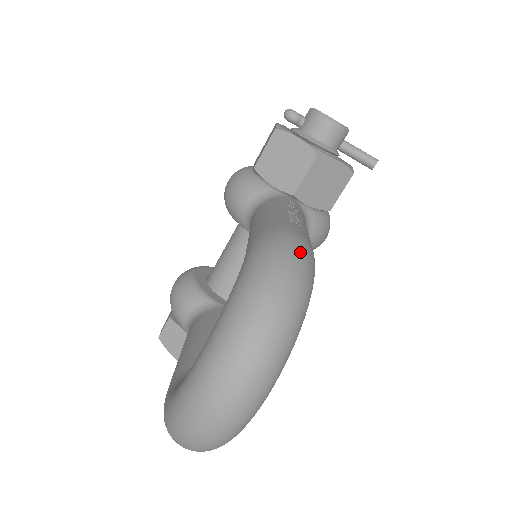
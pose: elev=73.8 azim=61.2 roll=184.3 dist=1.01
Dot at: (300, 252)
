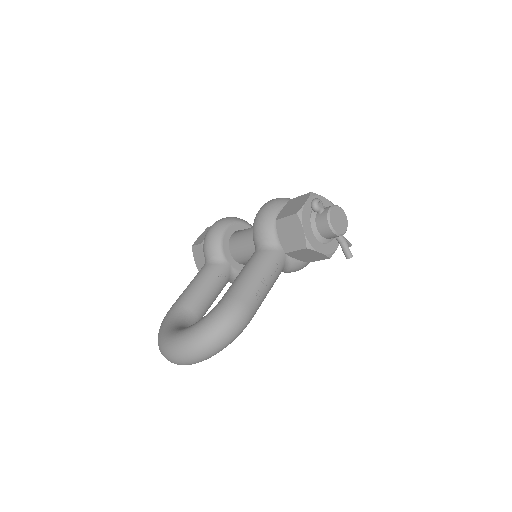
Dot at: (238, 324)
